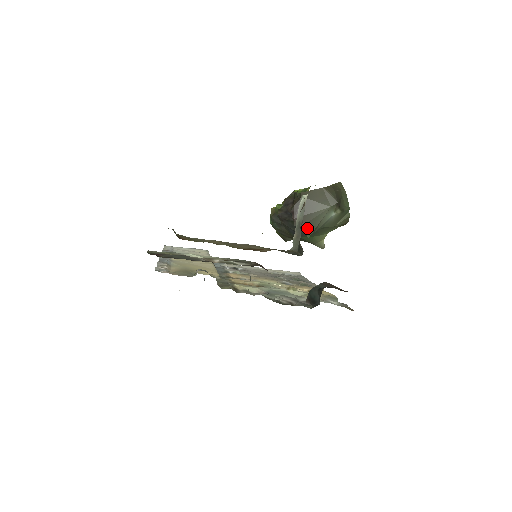
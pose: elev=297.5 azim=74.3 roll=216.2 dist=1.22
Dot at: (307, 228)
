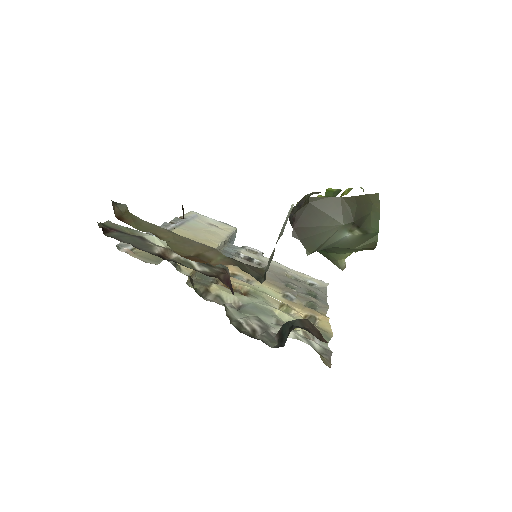
Dot at: (308, 243)
